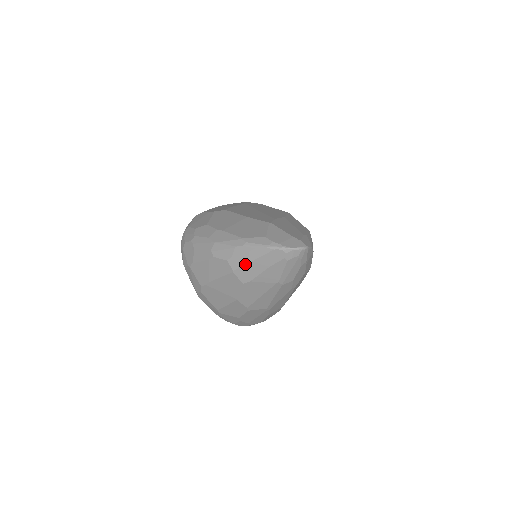
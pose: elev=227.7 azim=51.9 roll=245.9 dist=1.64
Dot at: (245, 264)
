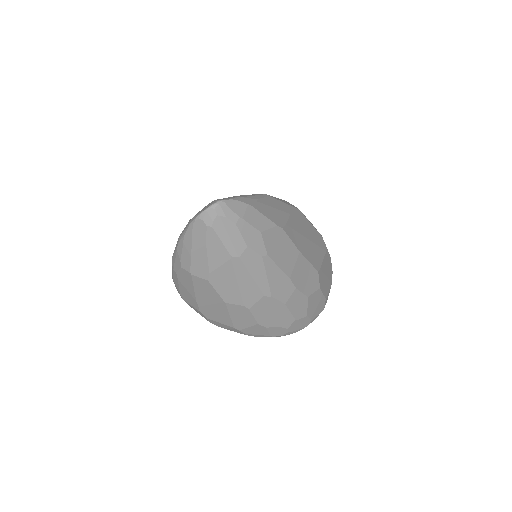
Dot at: (190, 259)
